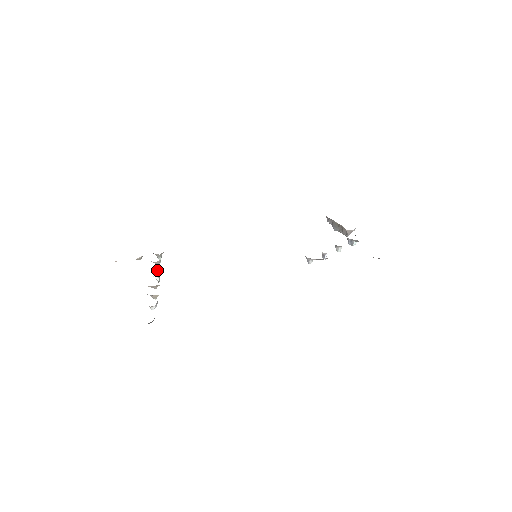
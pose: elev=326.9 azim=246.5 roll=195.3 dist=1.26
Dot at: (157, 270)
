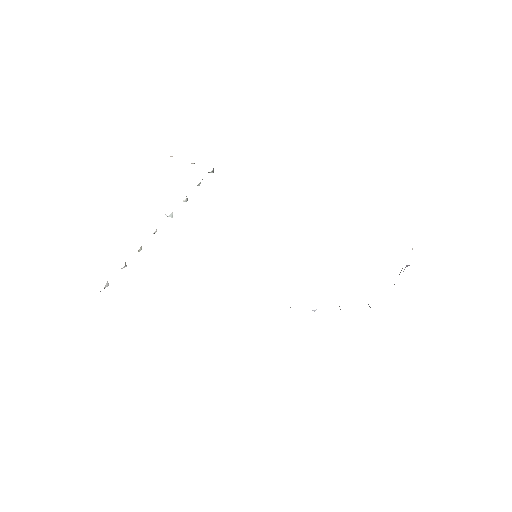
Dot at: occluded
